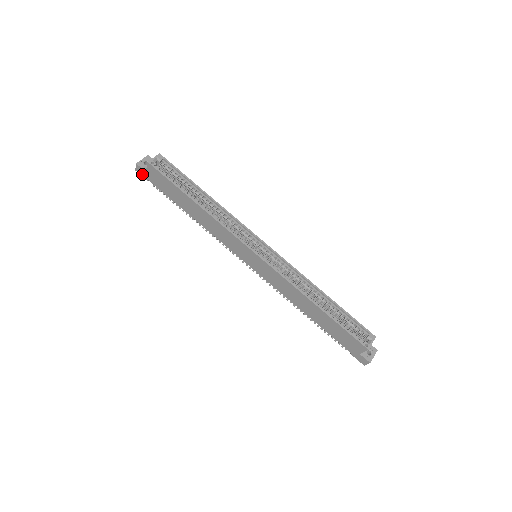
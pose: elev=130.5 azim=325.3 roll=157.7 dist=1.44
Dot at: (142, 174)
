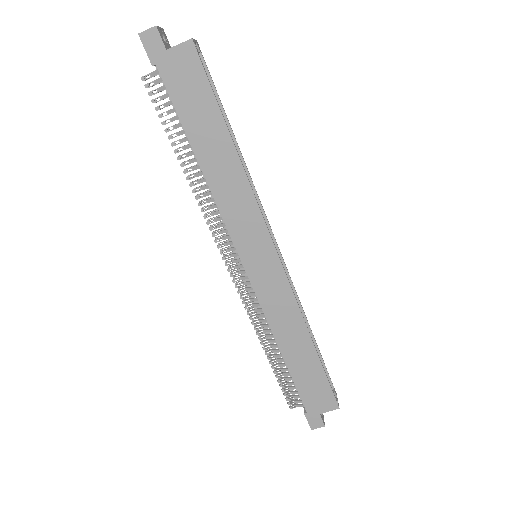
Dot at: (150, 48)
